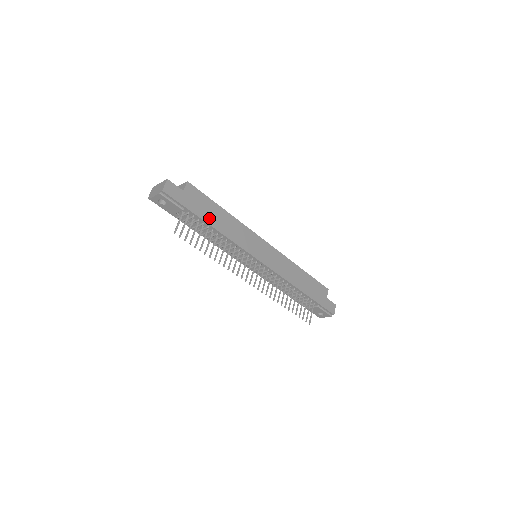
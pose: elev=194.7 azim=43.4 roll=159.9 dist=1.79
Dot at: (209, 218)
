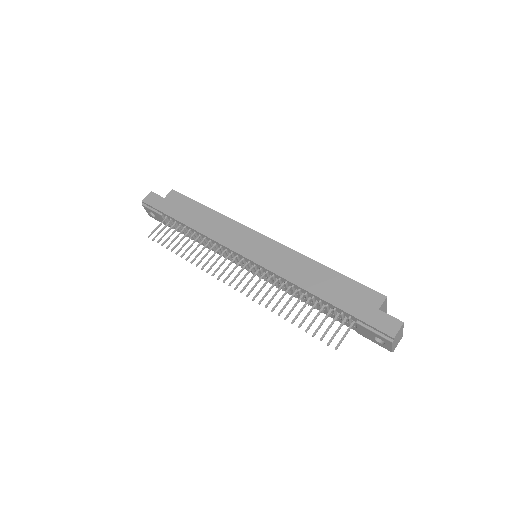
Dot at: (185, 218)
